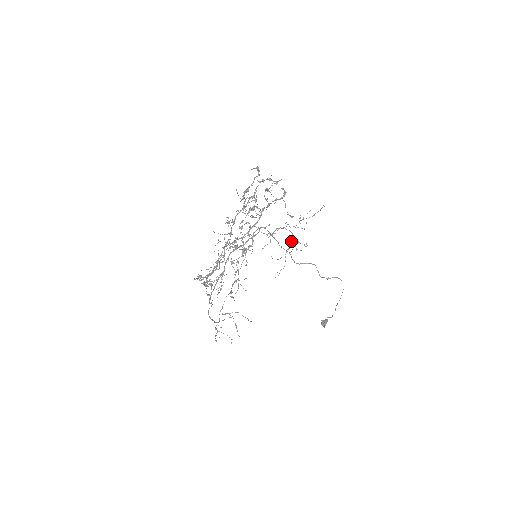
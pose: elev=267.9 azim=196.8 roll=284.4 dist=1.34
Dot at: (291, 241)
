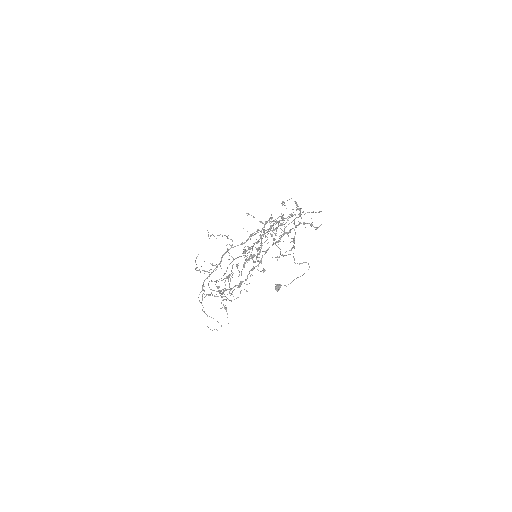
Dot at: occluded
